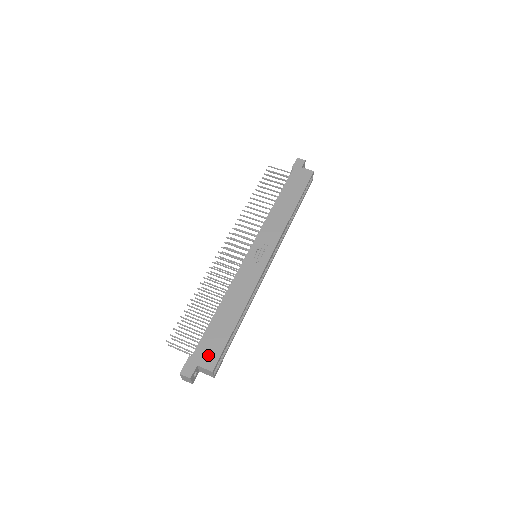
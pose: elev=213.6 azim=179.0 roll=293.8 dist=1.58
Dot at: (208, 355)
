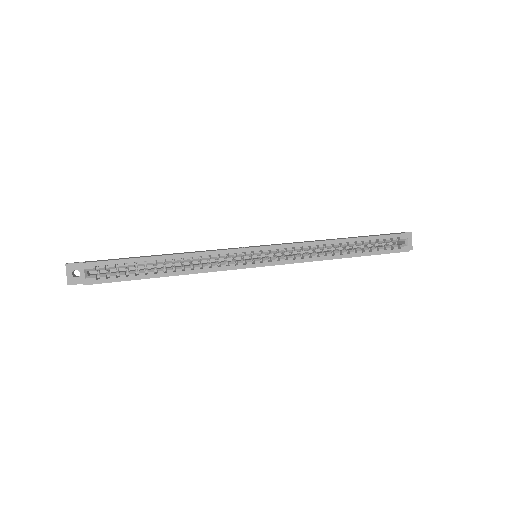
Dot at: (101, 260)
